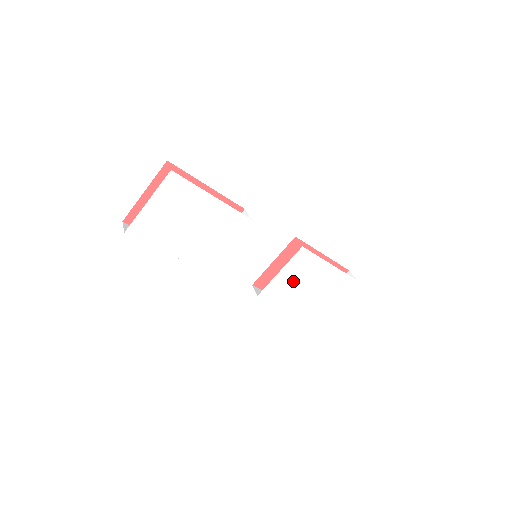
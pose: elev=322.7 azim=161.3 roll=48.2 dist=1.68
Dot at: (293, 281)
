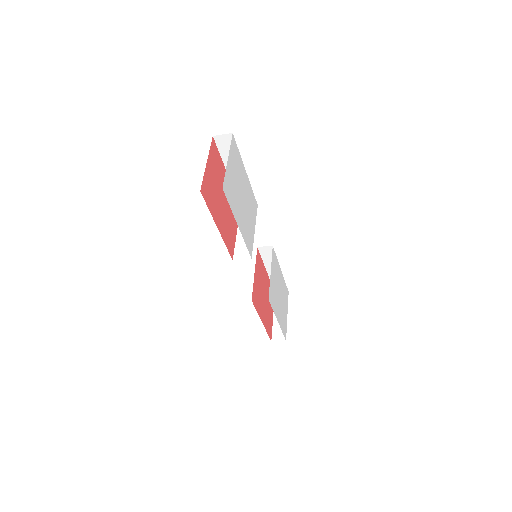
Dot at: (275, 285)
